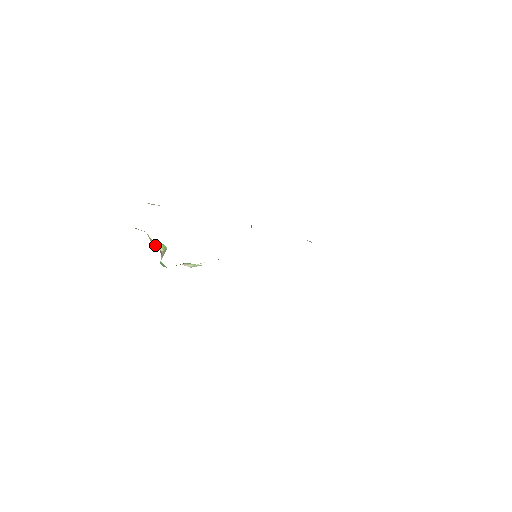
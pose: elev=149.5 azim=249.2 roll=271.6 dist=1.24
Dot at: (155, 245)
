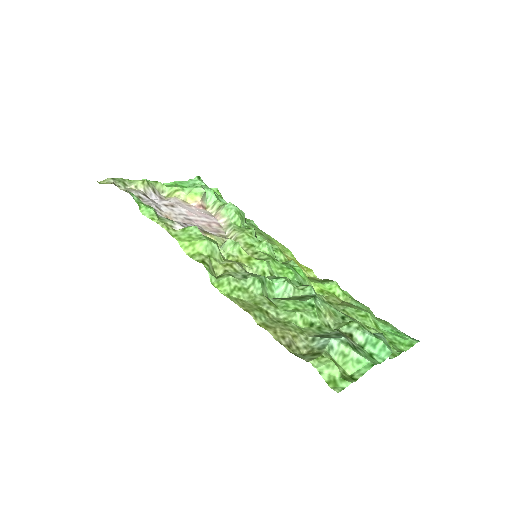
Dot at: (191, 200)
